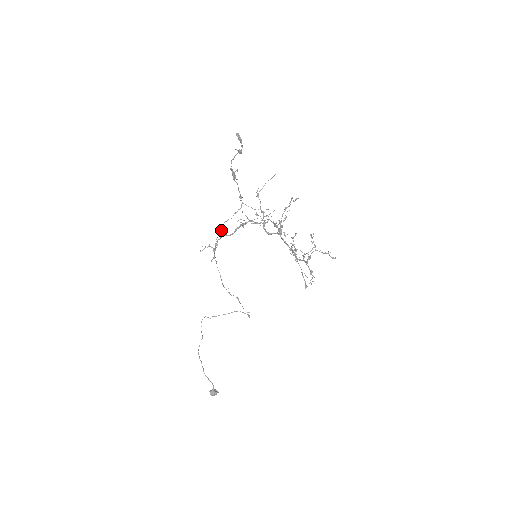
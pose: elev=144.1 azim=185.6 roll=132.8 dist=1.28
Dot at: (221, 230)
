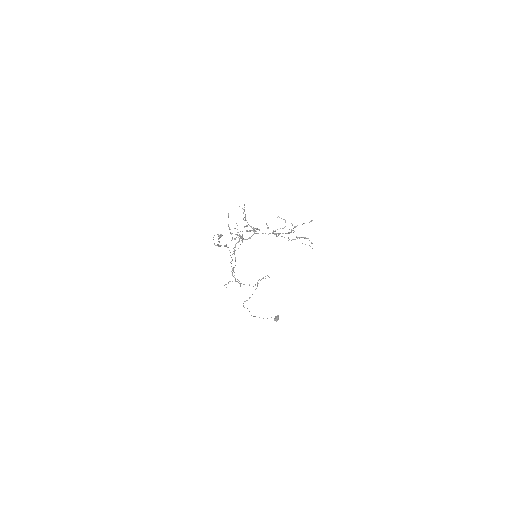
Dot at: (233, 271)
